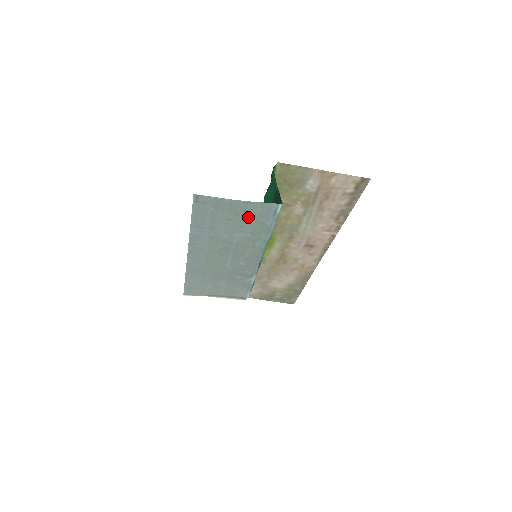
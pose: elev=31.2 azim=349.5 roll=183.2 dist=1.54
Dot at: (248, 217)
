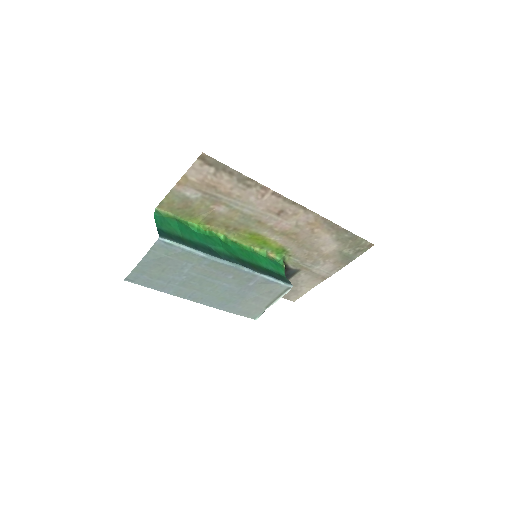
Dot at: (165, 260)
